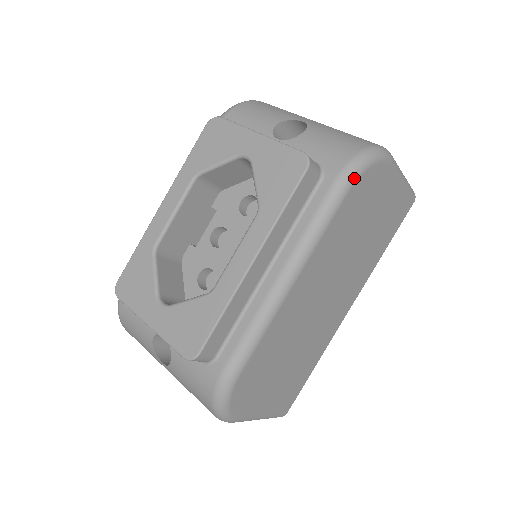
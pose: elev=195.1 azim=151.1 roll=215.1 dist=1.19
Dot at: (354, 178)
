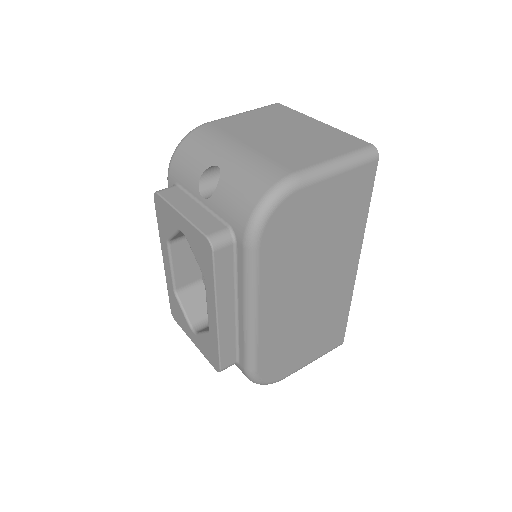
Dot at: (257, 236)
